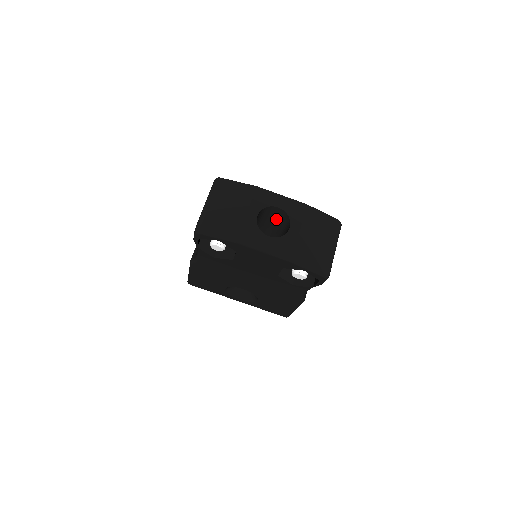
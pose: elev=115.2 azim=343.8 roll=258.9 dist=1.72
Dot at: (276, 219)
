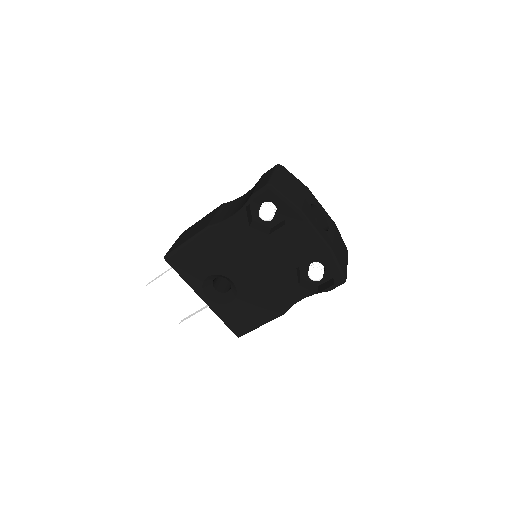
Dot at: occluded
